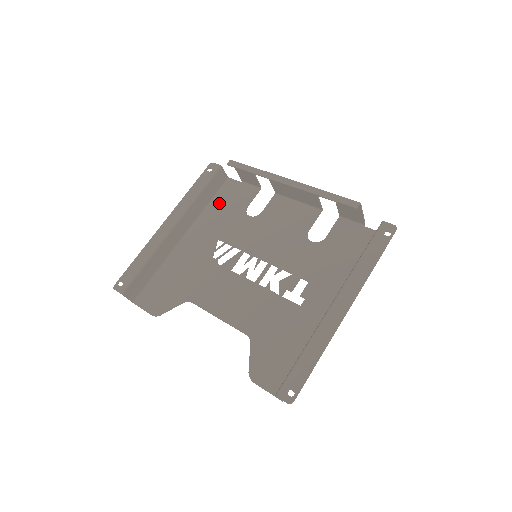
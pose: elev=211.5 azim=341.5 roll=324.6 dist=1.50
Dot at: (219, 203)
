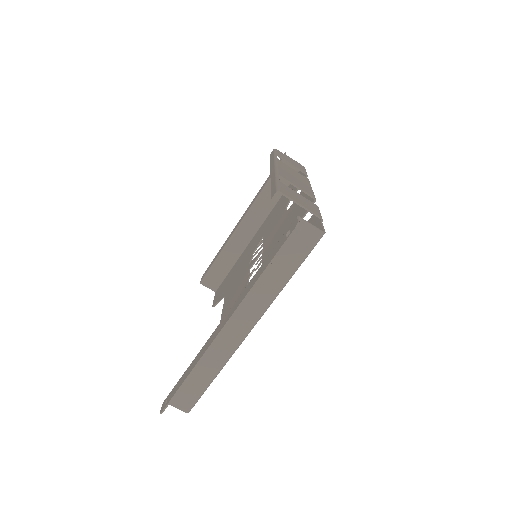
Dot at: (284, 196)
